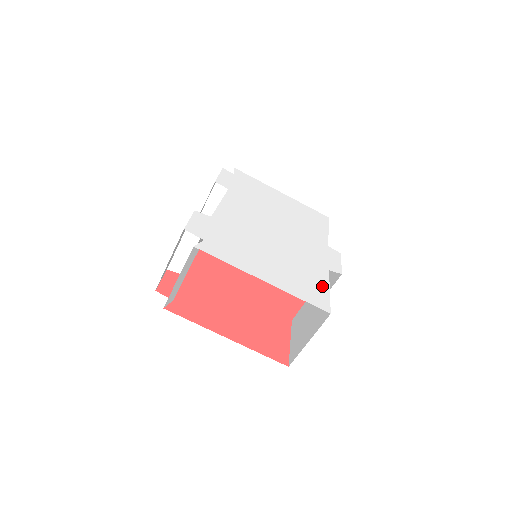
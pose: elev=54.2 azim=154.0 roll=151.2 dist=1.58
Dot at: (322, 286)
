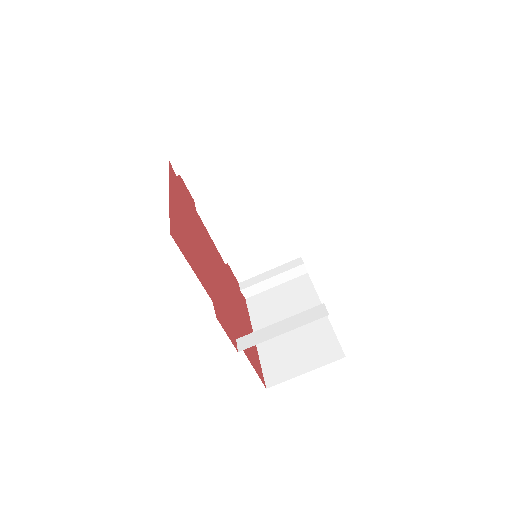
Dot at: occluded
